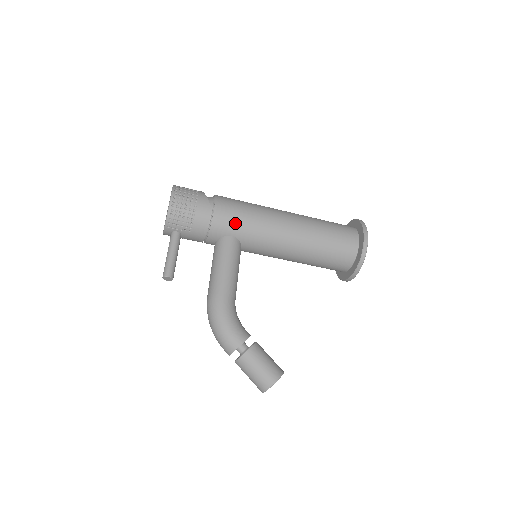
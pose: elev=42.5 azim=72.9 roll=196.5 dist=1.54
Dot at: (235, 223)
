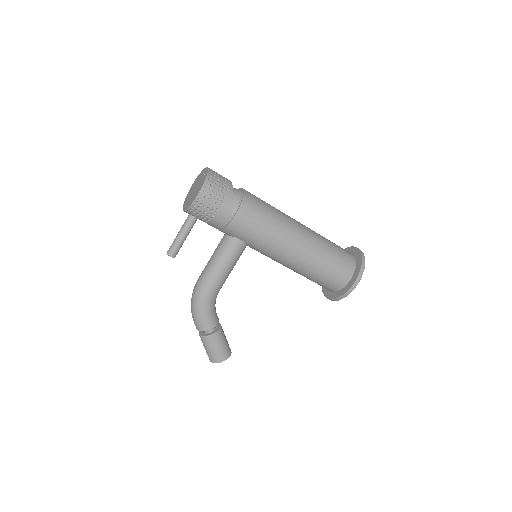
Dot at: (248, 234)
